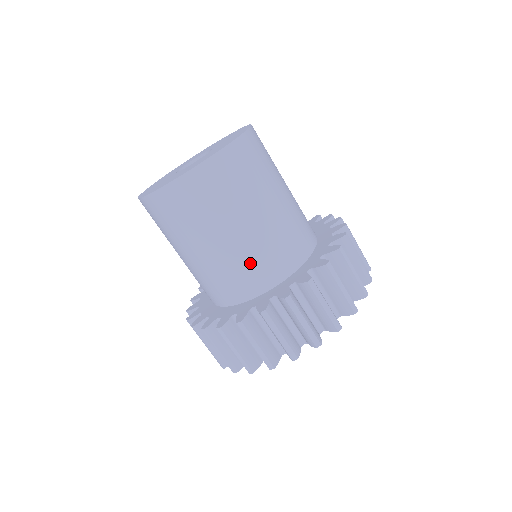
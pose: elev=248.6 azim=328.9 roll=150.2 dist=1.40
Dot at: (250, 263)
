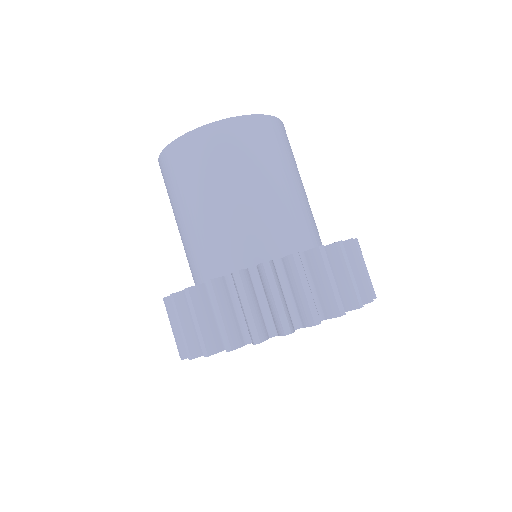
Dot at: (259, 226)
